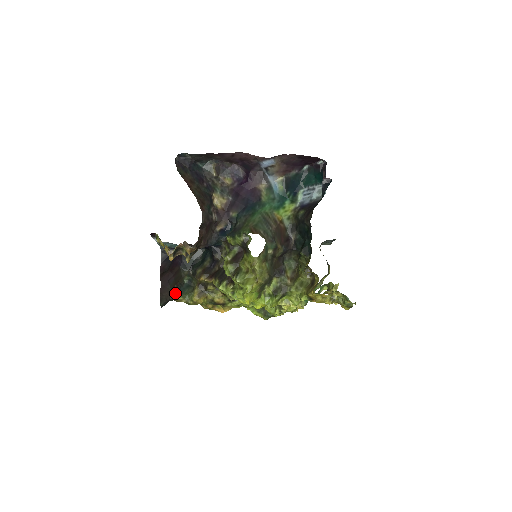
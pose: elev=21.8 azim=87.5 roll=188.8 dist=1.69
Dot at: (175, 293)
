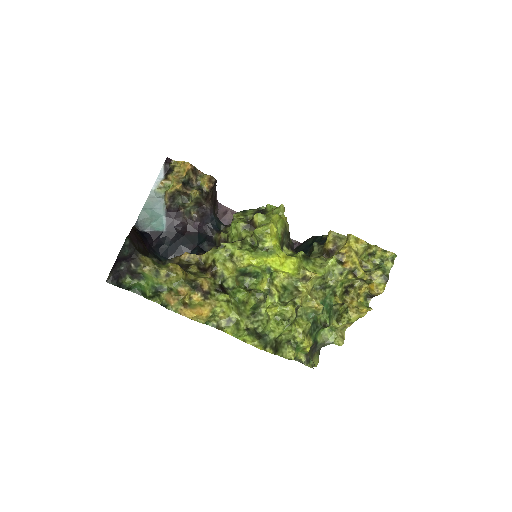
Dot at: (142, 254)
